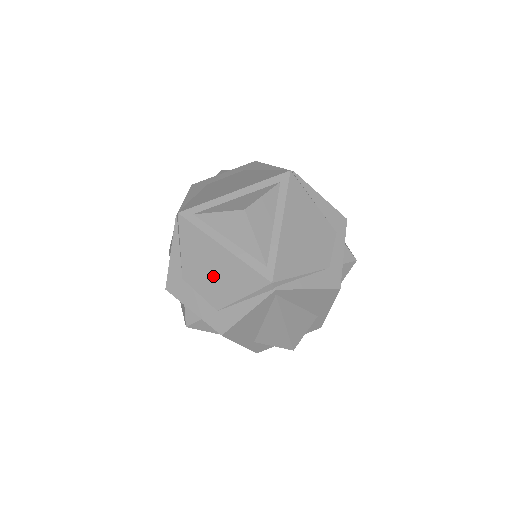
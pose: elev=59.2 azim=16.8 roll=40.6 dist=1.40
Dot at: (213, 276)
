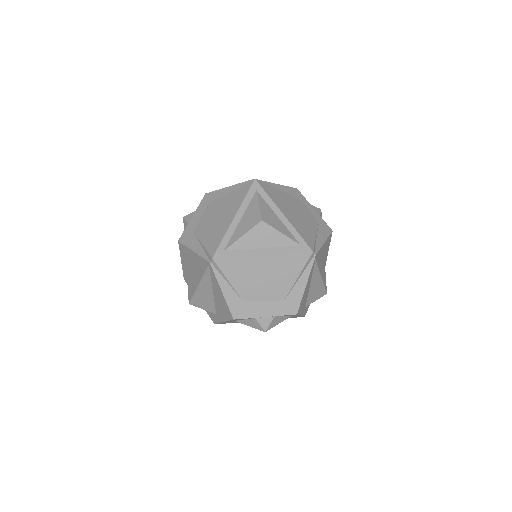
Dot at: (267, 280)
